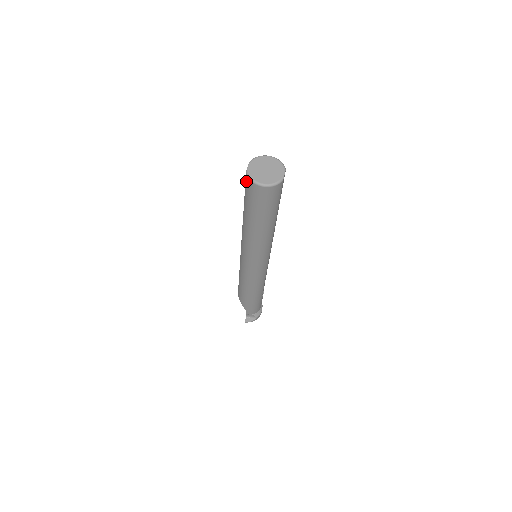
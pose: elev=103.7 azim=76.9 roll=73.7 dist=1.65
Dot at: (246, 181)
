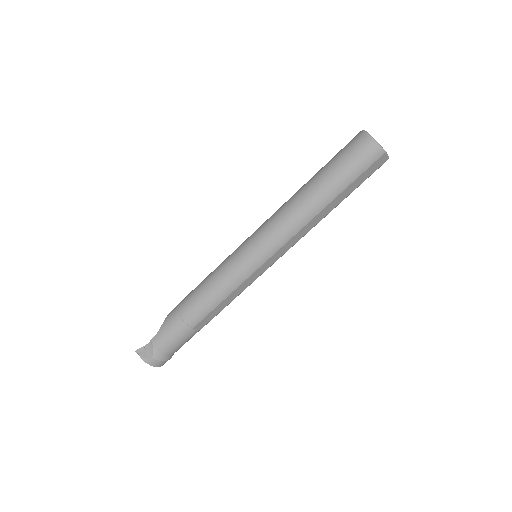
Dot at: (354, 137)
